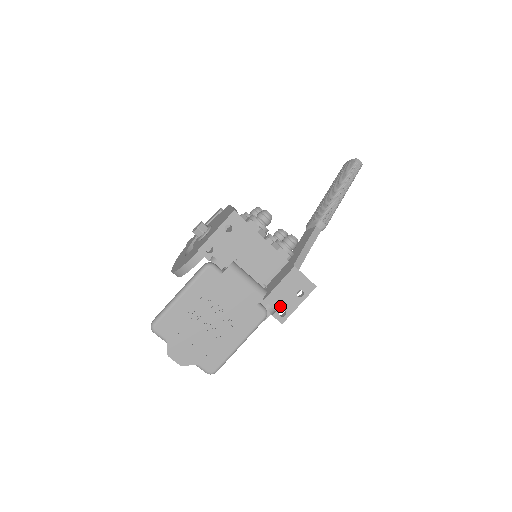
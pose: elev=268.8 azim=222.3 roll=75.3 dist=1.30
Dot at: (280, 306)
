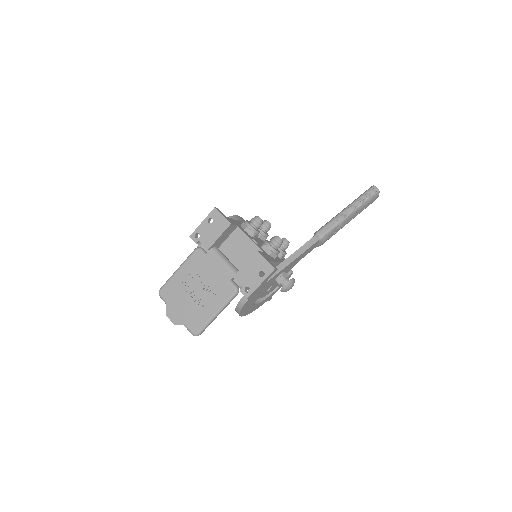
Dot at: (246, 283)
